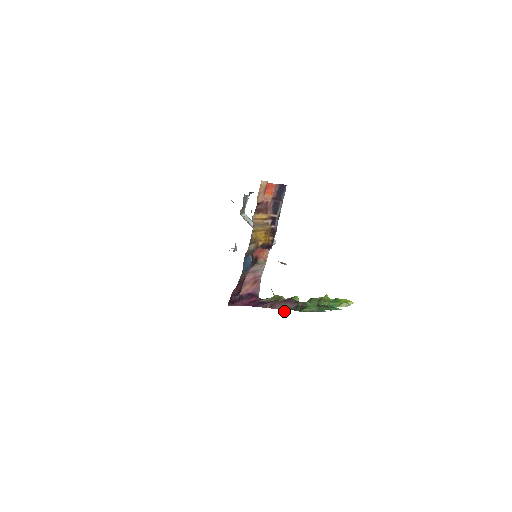
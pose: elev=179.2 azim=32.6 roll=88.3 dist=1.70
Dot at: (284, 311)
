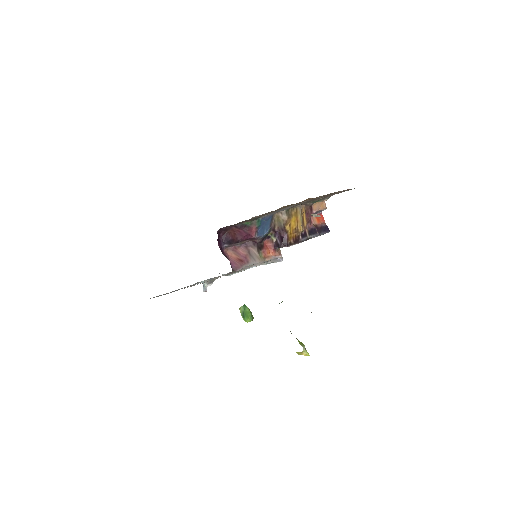
Dot at: (301, 218)
